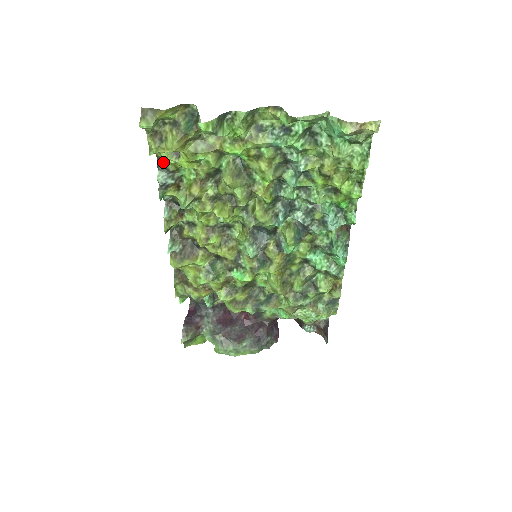
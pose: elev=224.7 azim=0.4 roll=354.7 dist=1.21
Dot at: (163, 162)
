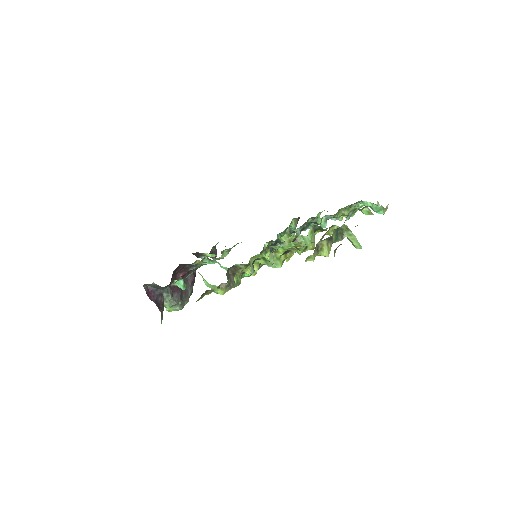
Dot at: occluded
